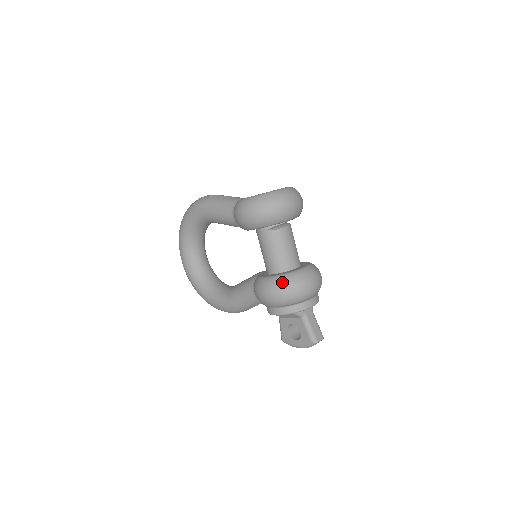
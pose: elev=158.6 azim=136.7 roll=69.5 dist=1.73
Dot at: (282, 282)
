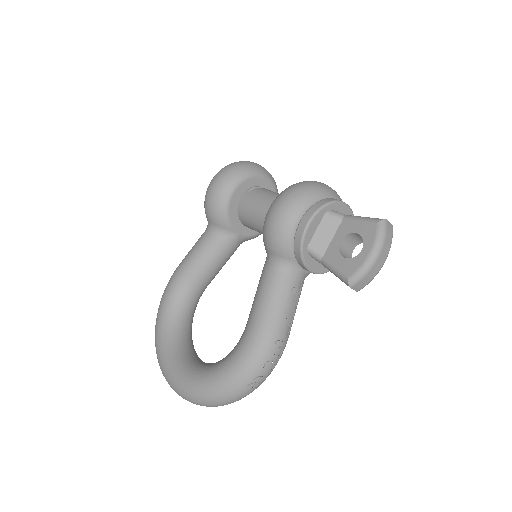
Dot at: (288, 187)
